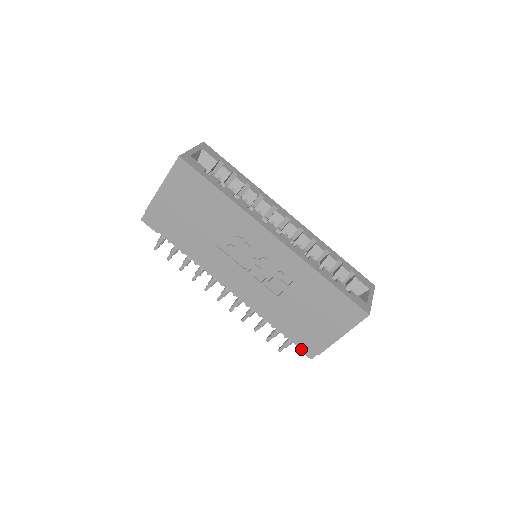
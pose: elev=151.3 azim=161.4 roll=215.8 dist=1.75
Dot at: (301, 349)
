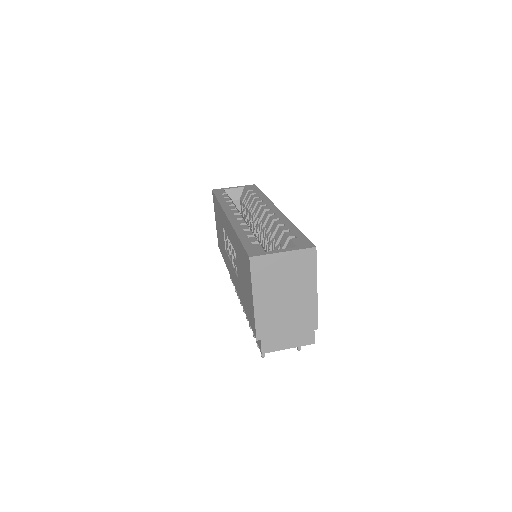
Dot at: (257, 341)
